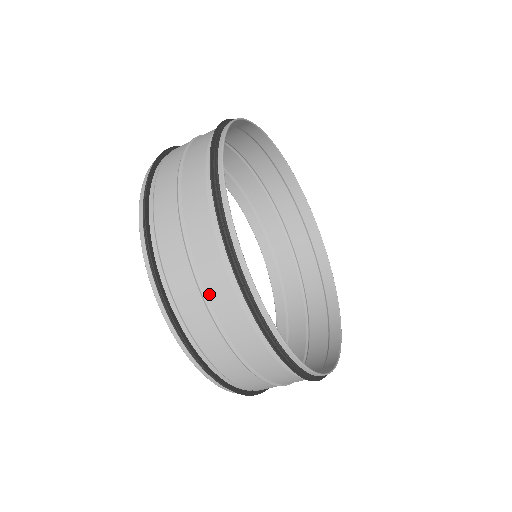
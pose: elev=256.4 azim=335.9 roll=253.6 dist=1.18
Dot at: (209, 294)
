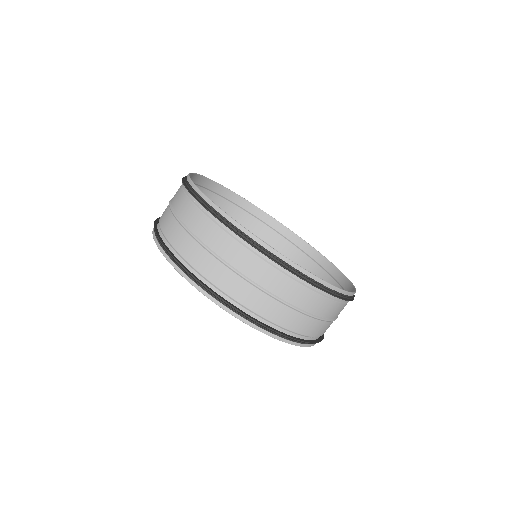
Dot at: (214, 249)
